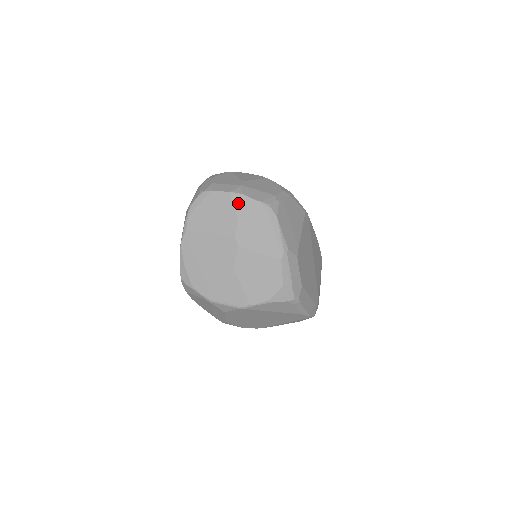
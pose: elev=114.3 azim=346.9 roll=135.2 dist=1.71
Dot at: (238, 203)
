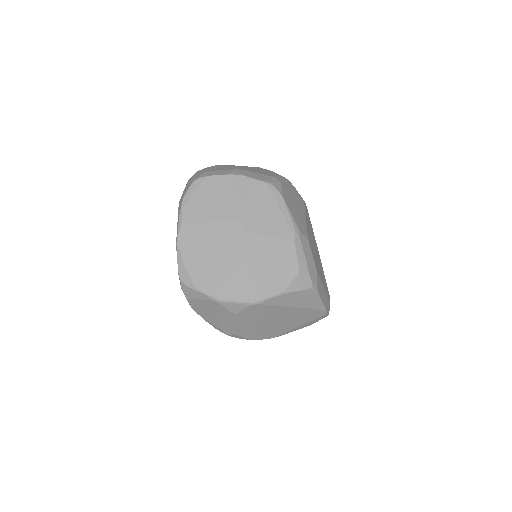
Dot at: (239, 185)
